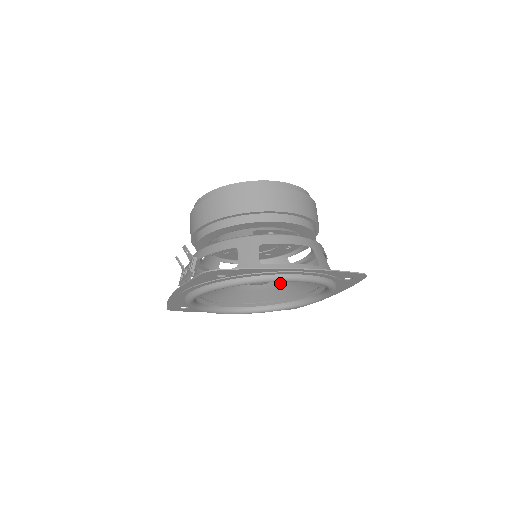
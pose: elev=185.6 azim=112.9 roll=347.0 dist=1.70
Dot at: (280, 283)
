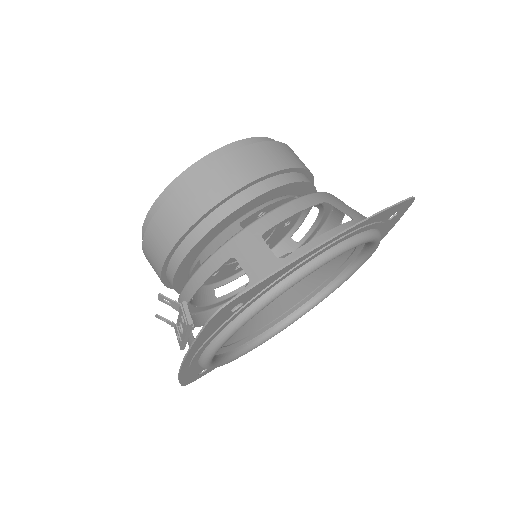
Dot at: occluded
